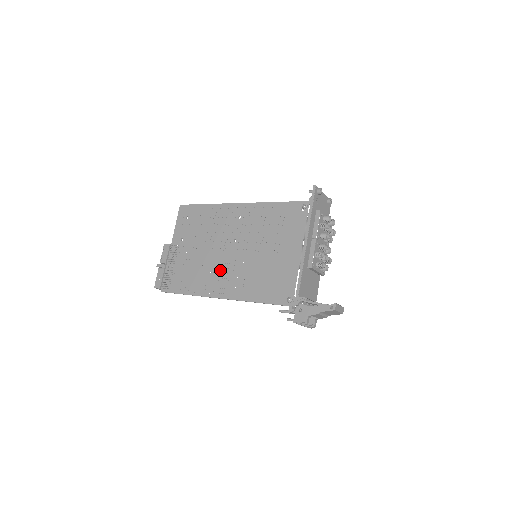
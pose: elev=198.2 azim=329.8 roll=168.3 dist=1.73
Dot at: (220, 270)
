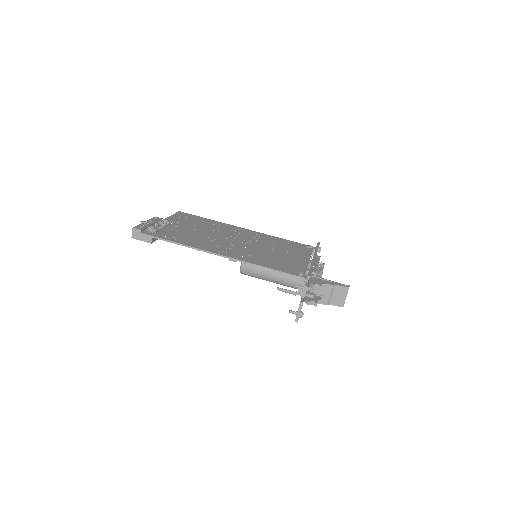
Dot at: (222, 244)
